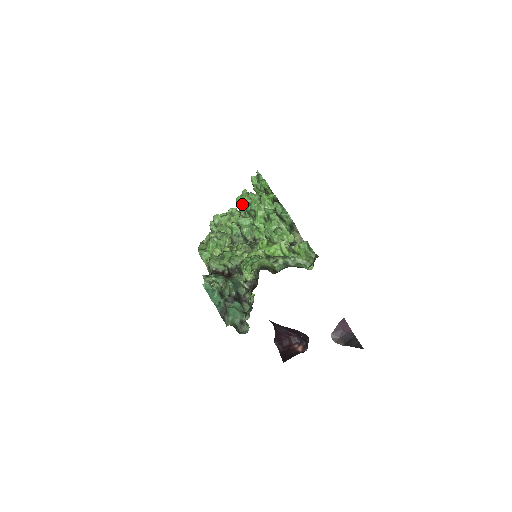
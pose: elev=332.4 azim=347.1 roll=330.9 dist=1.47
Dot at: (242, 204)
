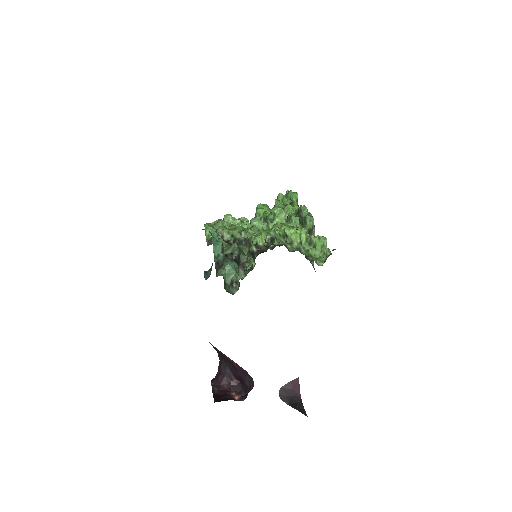
Dot at: (262, 209)
